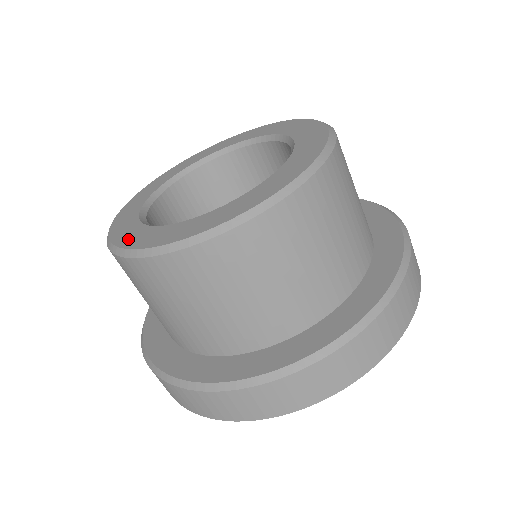
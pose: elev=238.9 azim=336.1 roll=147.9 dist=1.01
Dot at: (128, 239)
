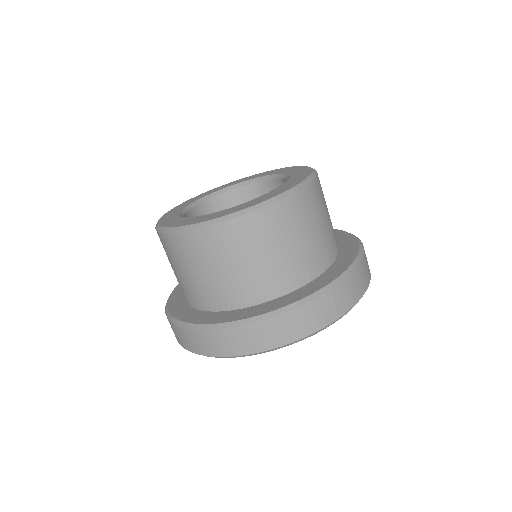
Dot at: (231, 211)
